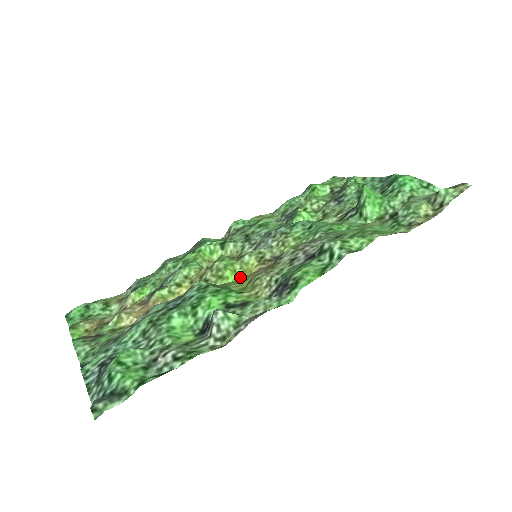
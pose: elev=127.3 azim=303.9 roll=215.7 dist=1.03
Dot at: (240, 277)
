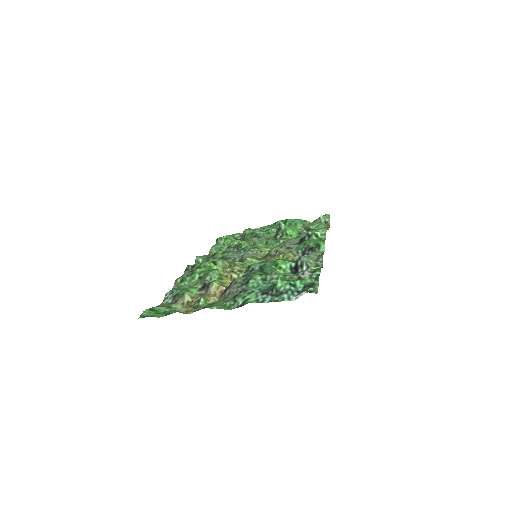
Dot at: occluded
